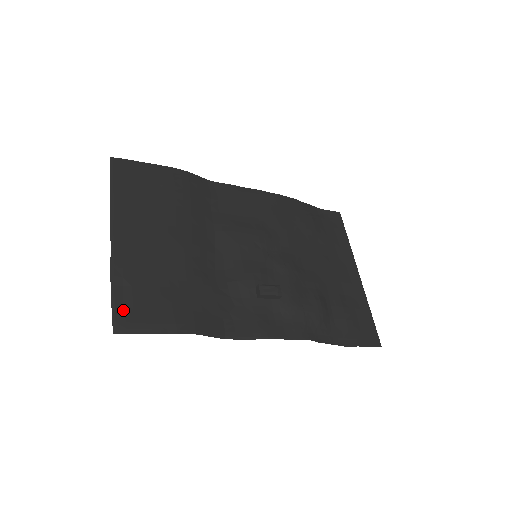
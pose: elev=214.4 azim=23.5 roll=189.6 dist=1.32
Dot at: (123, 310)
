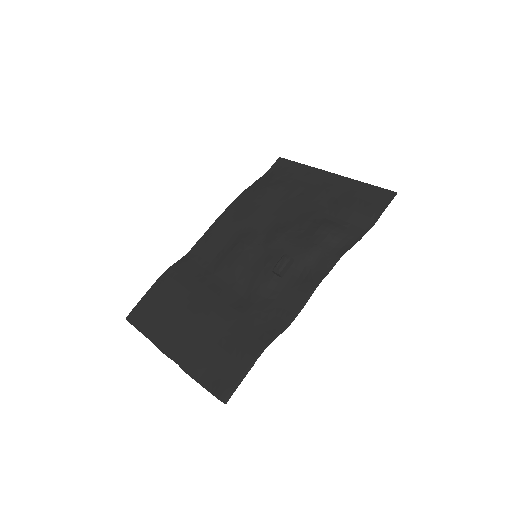
Dot at: (216, 386)
